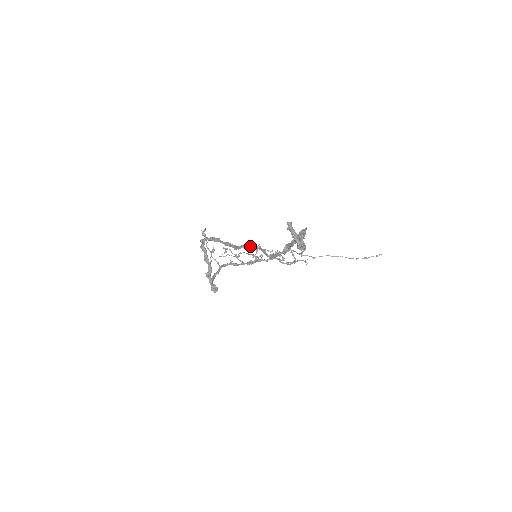
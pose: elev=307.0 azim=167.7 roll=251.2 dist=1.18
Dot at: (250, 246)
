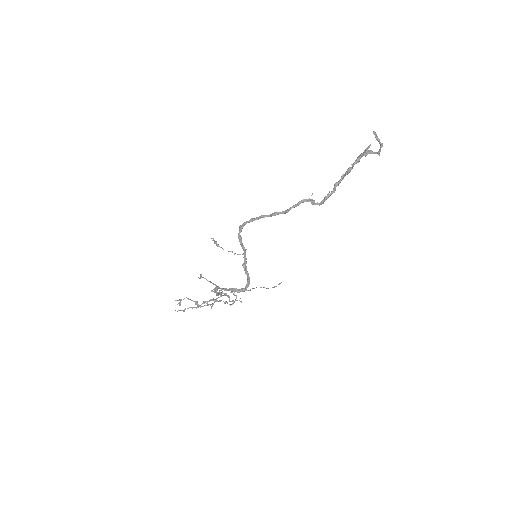
Dot at: (299, 204)
